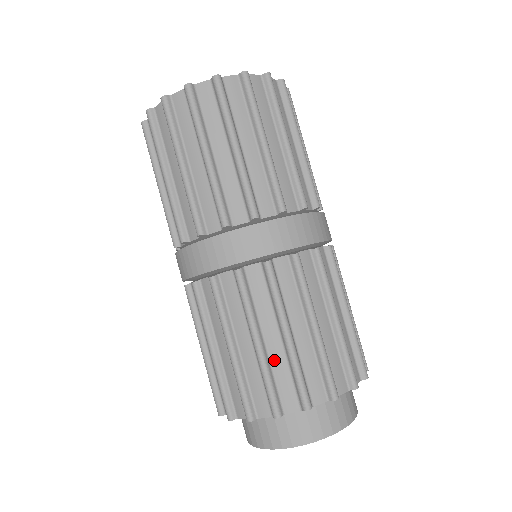
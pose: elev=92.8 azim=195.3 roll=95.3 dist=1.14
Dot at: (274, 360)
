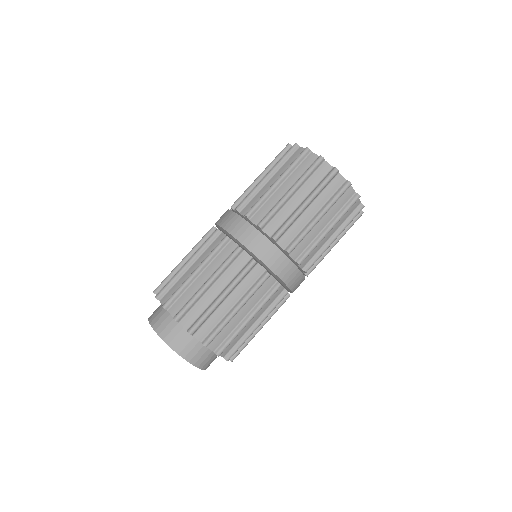
Dot at: (183, 277)
